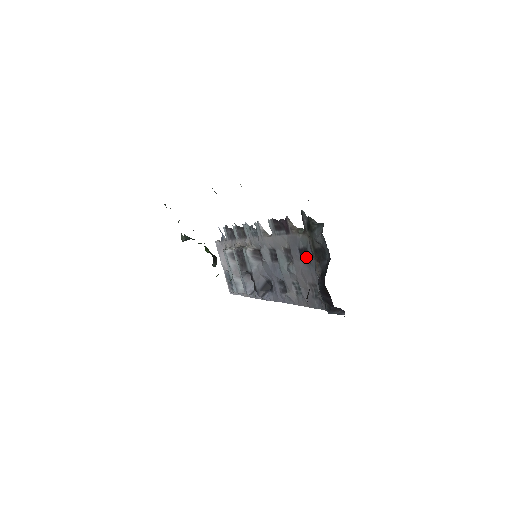
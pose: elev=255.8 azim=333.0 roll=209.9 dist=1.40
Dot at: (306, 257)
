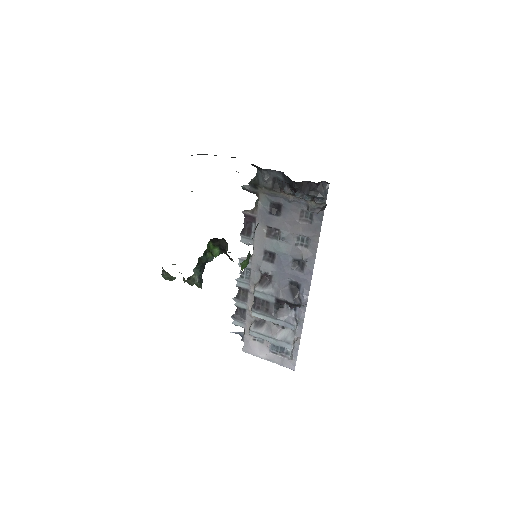
Dot at: (278, 210)
